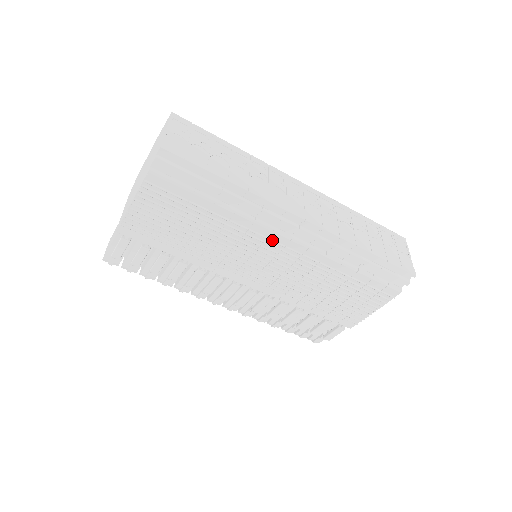
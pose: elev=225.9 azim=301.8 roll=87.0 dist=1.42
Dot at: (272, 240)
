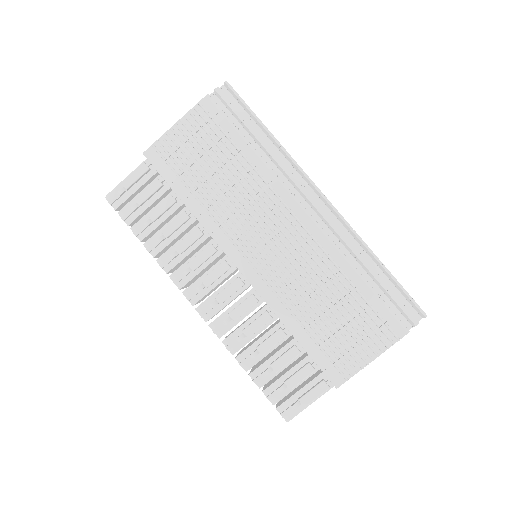
Dot at: (287, 205)
